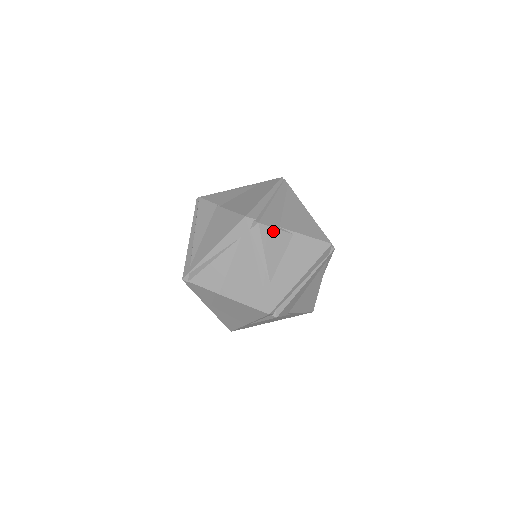
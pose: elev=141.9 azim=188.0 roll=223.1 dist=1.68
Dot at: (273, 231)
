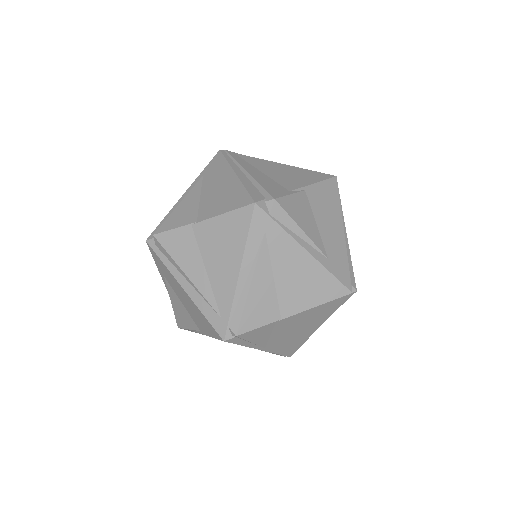
Dot at: (290, 199)
